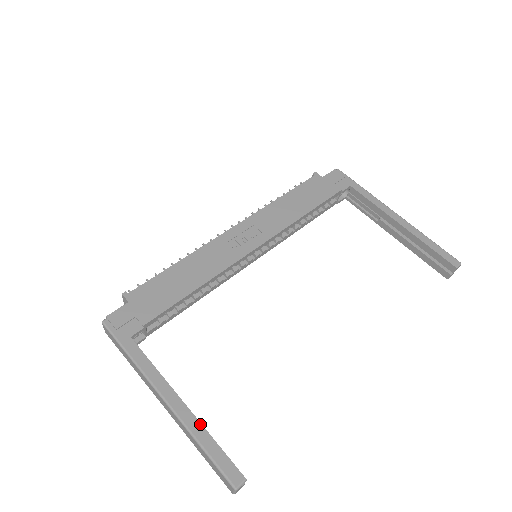
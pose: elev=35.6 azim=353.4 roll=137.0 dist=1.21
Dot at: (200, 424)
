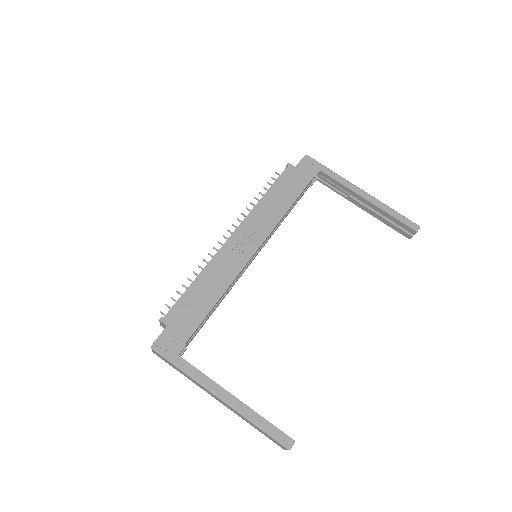
Dot at: (252, 410)
